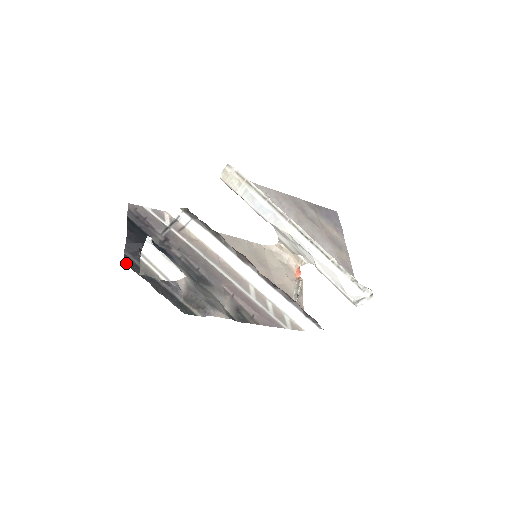
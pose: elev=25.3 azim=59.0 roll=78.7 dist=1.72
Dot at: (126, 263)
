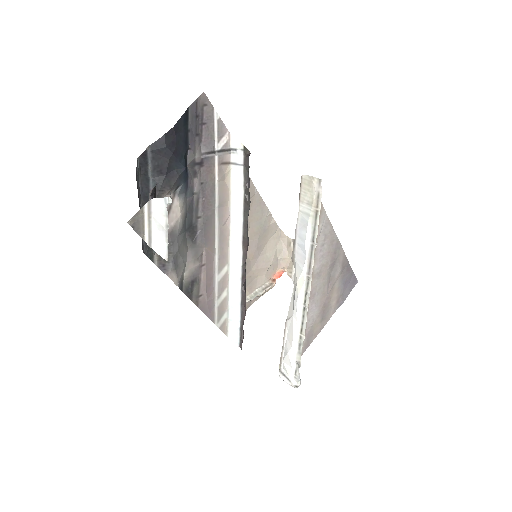
Dot at: (137, 166)
